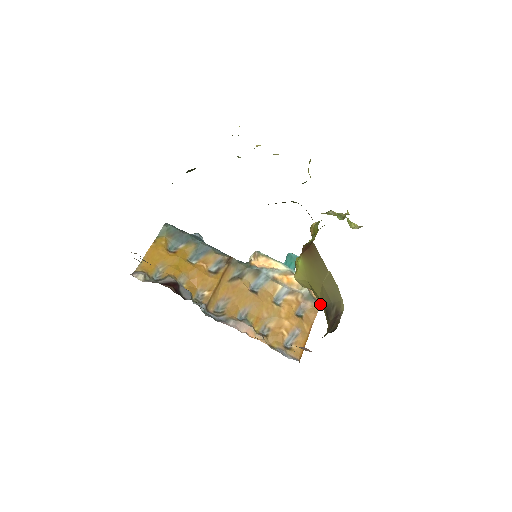
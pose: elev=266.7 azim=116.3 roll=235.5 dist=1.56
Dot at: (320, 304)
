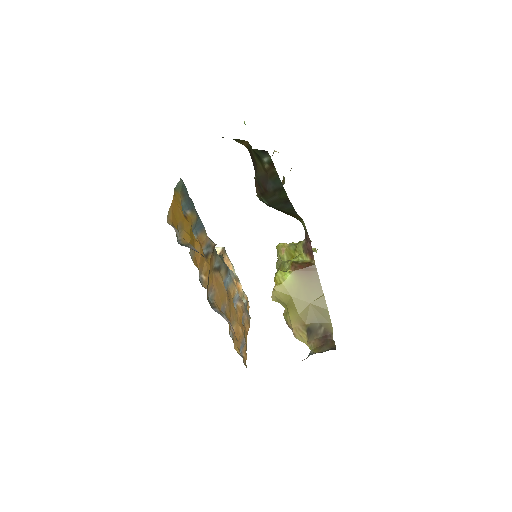
Dot at: (292, 320)
